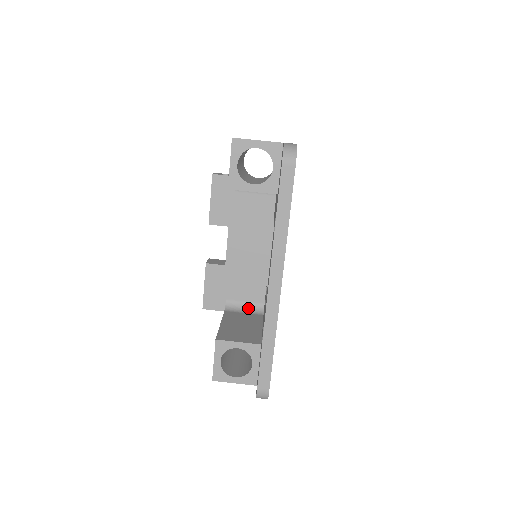
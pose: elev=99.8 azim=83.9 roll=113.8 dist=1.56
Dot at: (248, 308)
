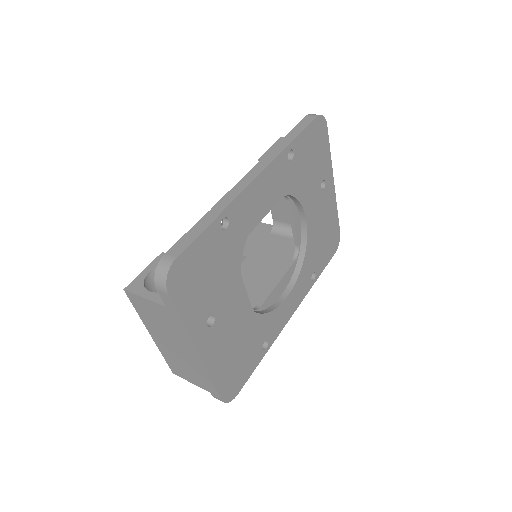
Dot at: occluded
